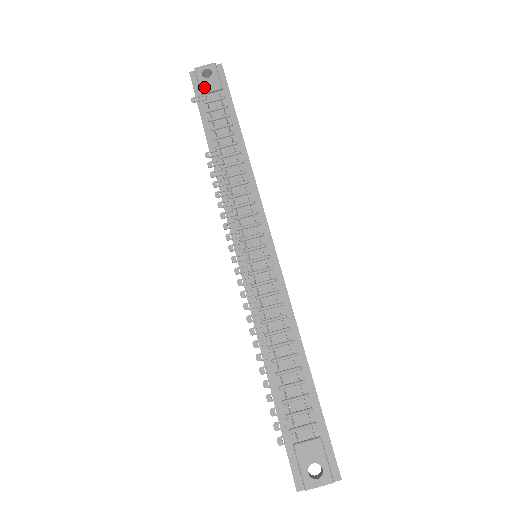
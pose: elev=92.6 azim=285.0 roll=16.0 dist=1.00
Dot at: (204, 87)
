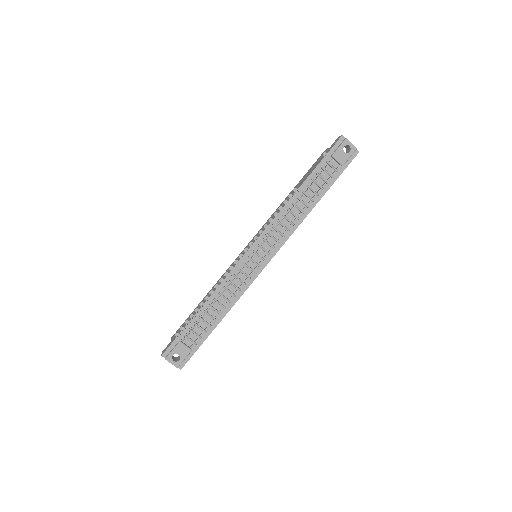
Dot at: (337, 154)
